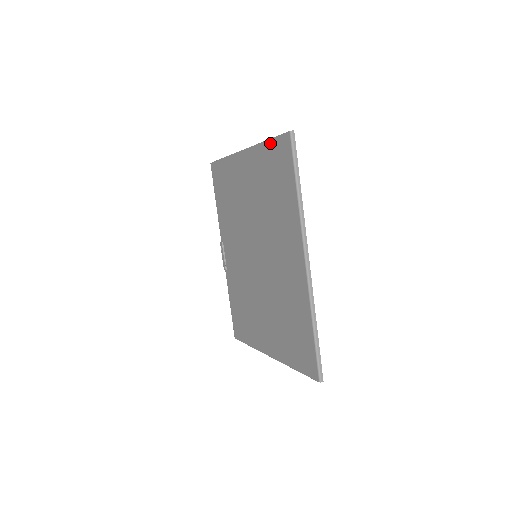
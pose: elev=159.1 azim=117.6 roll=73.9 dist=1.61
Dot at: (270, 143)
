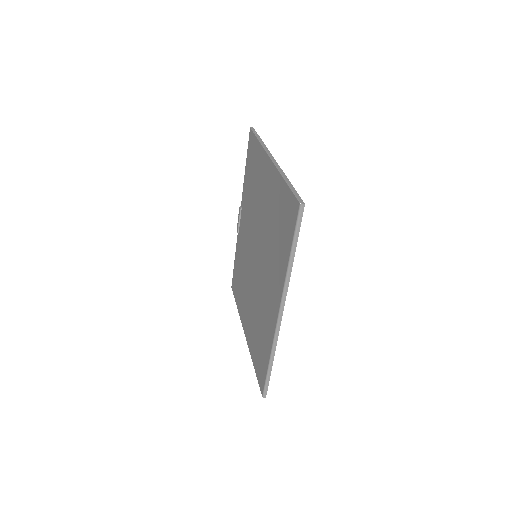
Dot at: (286, 188)
